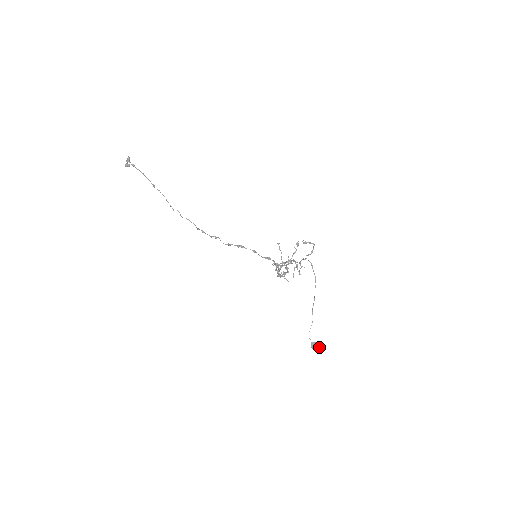
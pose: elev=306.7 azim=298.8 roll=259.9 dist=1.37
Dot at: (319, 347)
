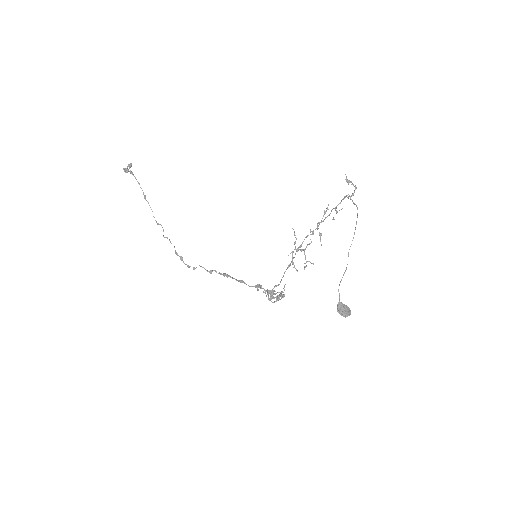
Dot at: (348, 311)
